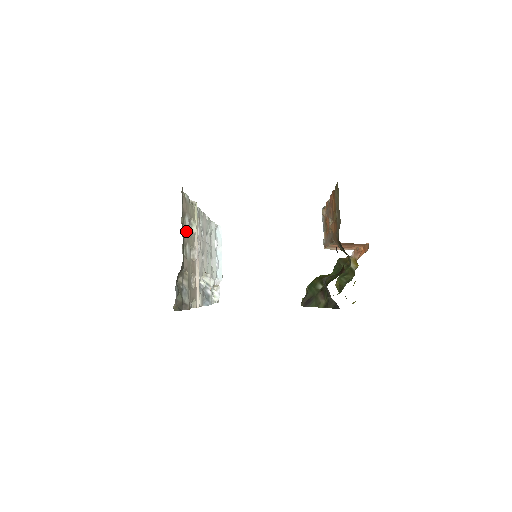
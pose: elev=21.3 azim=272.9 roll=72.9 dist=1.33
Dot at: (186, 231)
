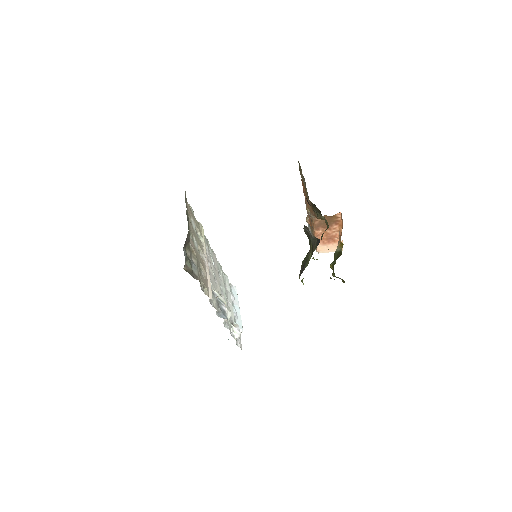
Dot at: (192, 228)
